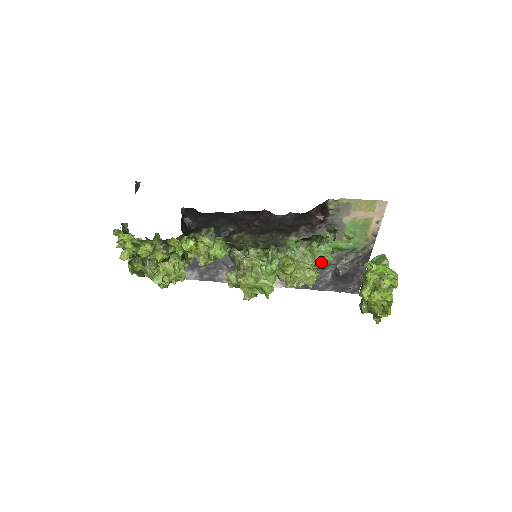
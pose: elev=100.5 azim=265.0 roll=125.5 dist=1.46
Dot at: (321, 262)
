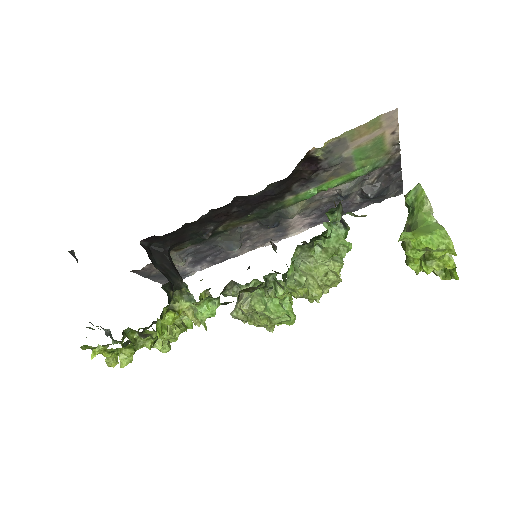
Dot at: (338, 256)
